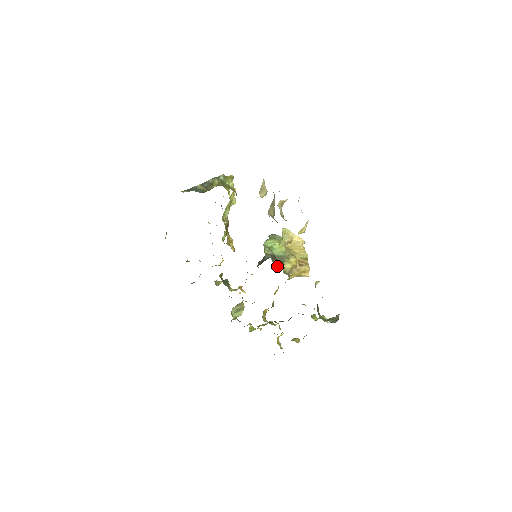
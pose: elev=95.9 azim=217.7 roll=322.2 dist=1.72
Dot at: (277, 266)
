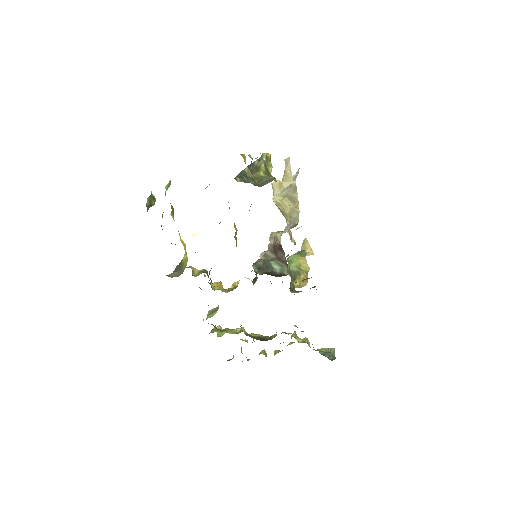
Dot at: (291, 285)
